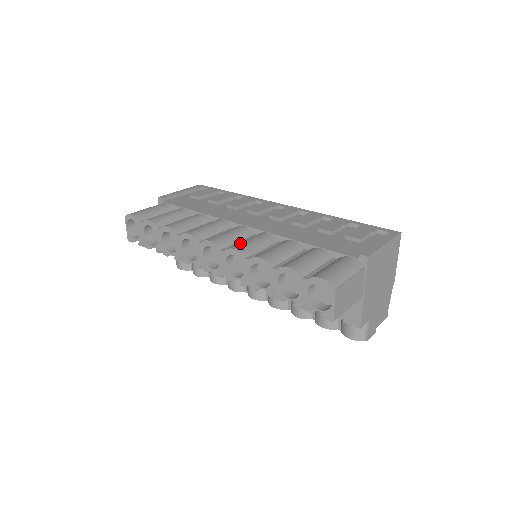
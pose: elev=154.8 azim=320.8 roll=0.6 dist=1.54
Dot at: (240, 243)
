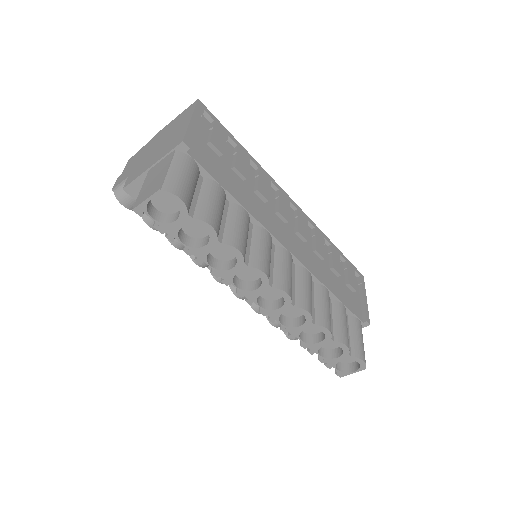
Dot at: (305, 297)
